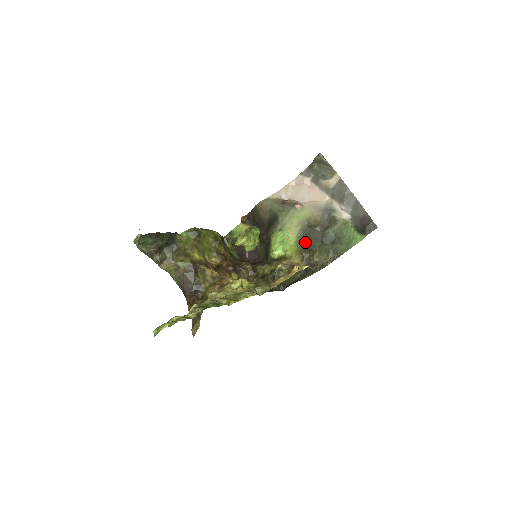
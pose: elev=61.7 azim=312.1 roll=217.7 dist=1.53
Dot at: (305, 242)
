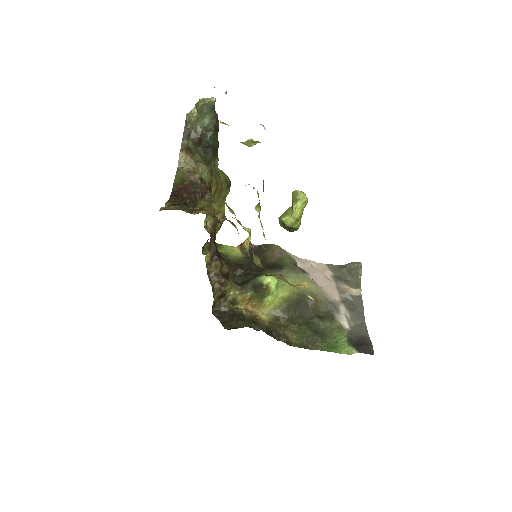
Dot at: (291, 308)
